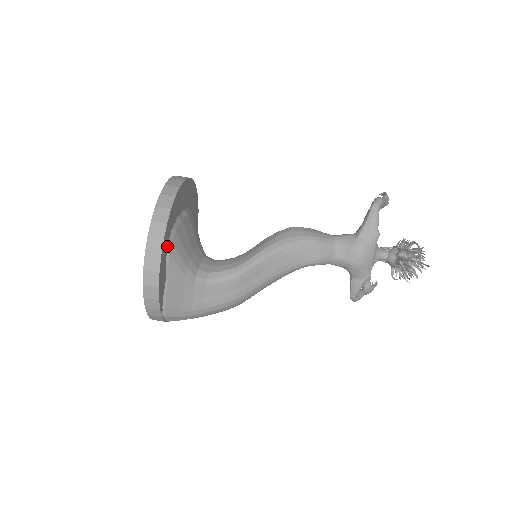
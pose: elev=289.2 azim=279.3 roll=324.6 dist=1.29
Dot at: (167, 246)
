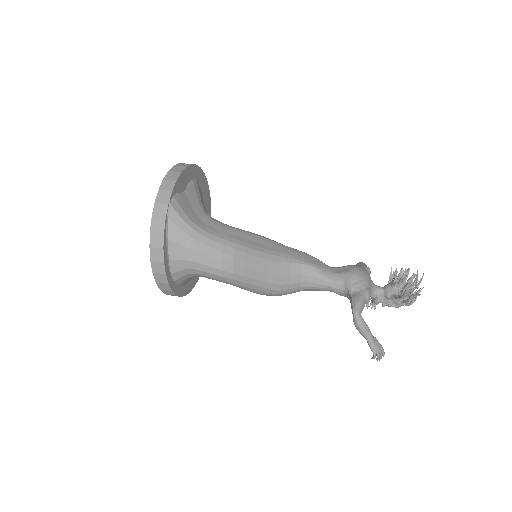
Dot at: (193, 179)
